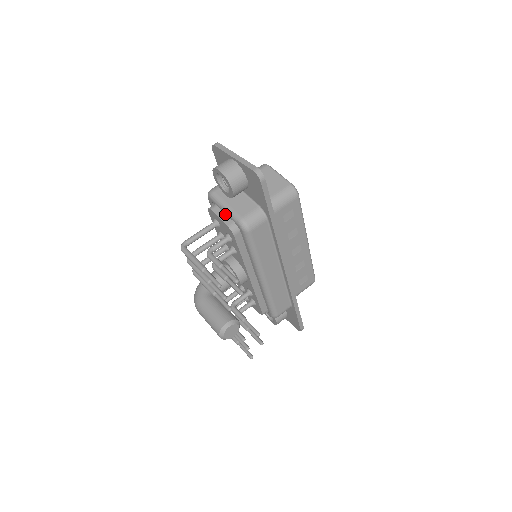
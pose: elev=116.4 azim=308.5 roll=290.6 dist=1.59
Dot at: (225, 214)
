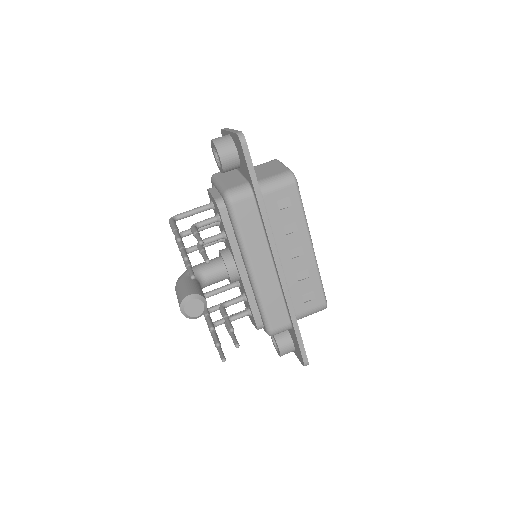
Dot at: (218, 192)
